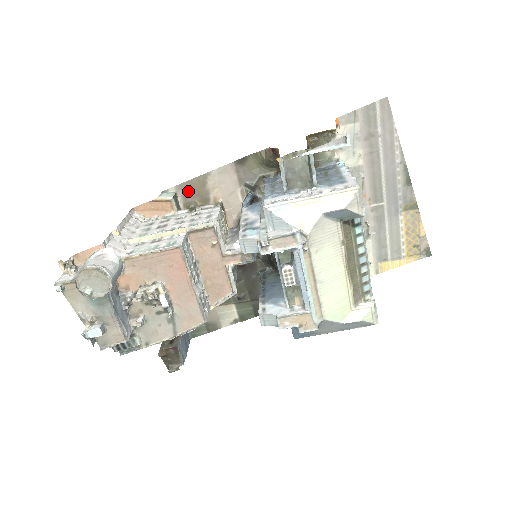
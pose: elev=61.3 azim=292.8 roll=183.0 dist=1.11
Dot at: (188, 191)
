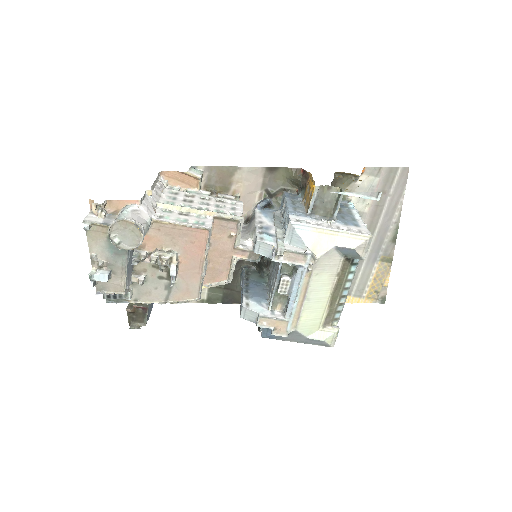
Dot at: (214, 175)
